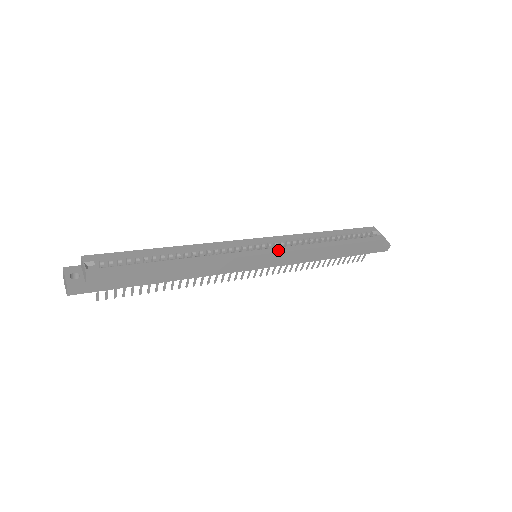
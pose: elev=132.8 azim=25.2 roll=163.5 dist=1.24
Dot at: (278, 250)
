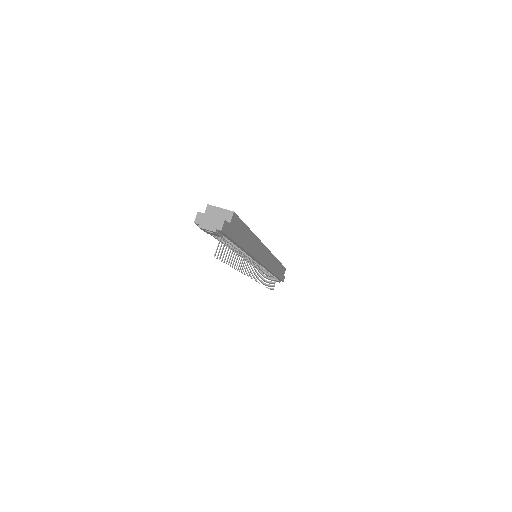
Dot at: occluded
